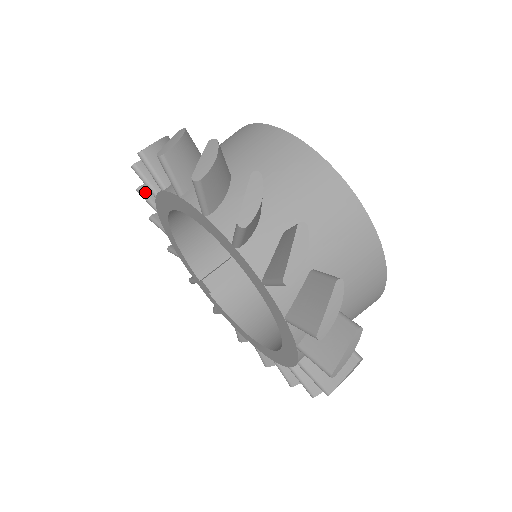
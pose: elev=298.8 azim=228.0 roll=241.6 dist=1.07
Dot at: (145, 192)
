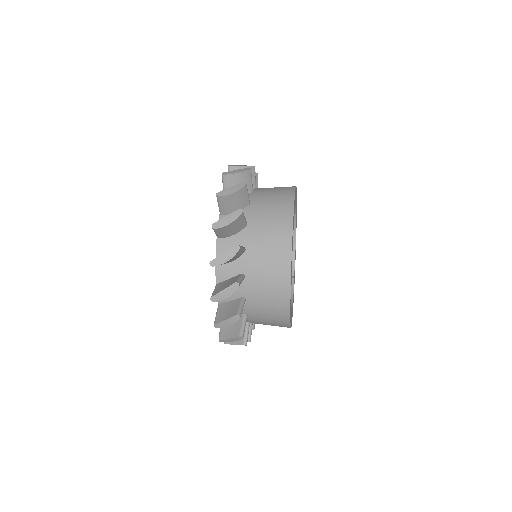
Dot at: occluded
